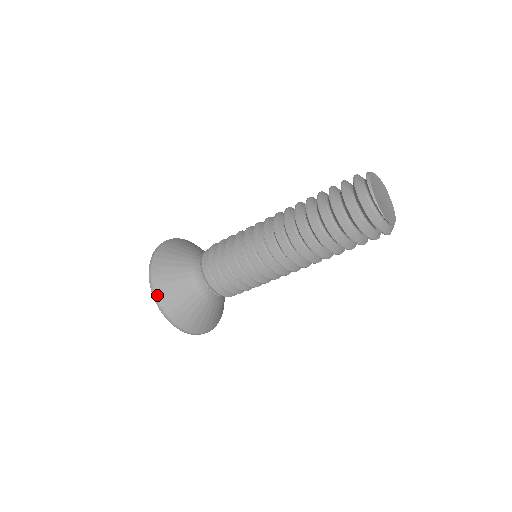
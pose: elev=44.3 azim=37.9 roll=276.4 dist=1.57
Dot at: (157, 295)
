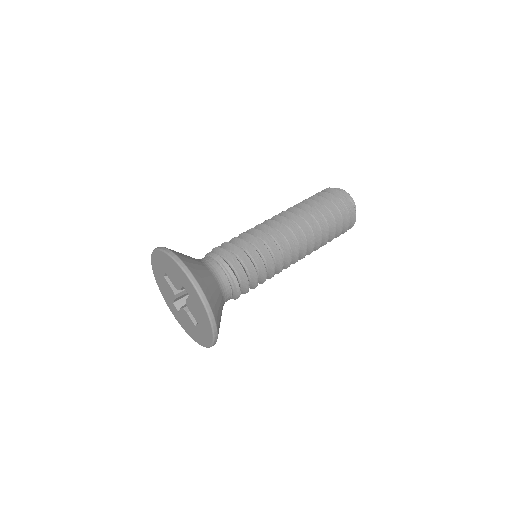
Dot at: (170, 250)
